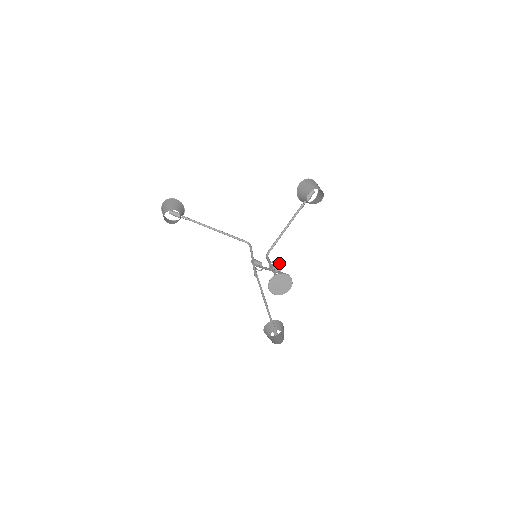
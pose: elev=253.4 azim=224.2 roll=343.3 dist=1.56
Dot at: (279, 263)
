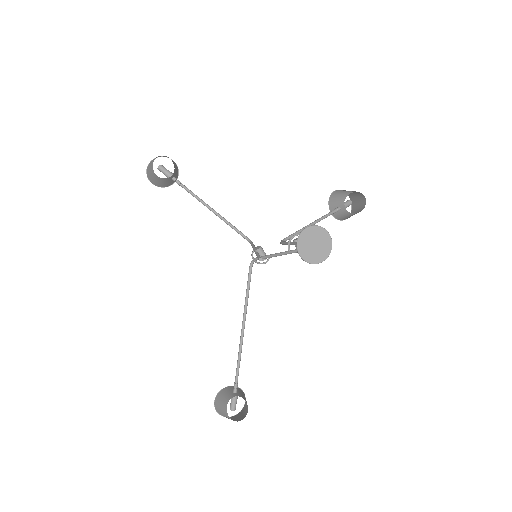
Dot at: occluded
